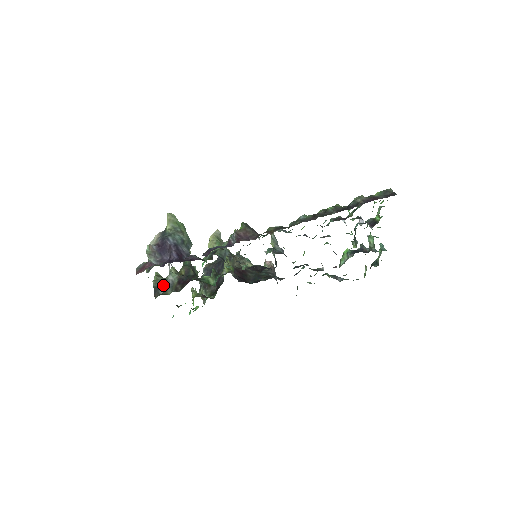
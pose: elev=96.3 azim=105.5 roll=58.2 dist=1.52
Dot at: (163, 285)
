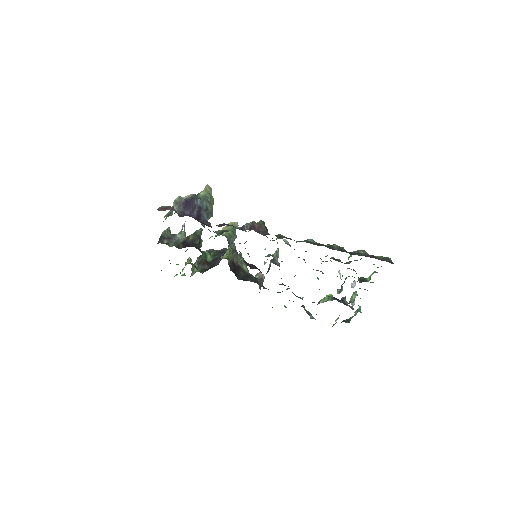
Dot at: (170, 238)
